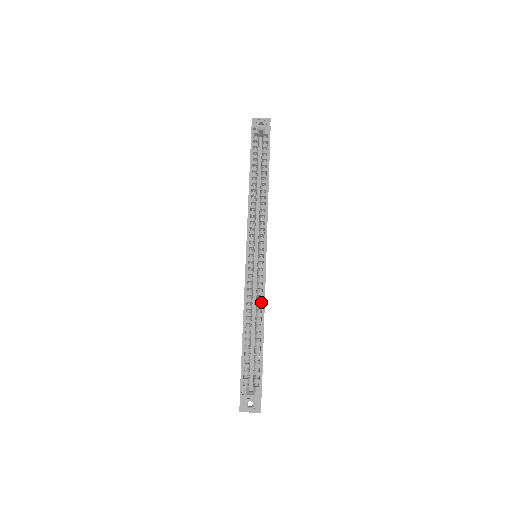
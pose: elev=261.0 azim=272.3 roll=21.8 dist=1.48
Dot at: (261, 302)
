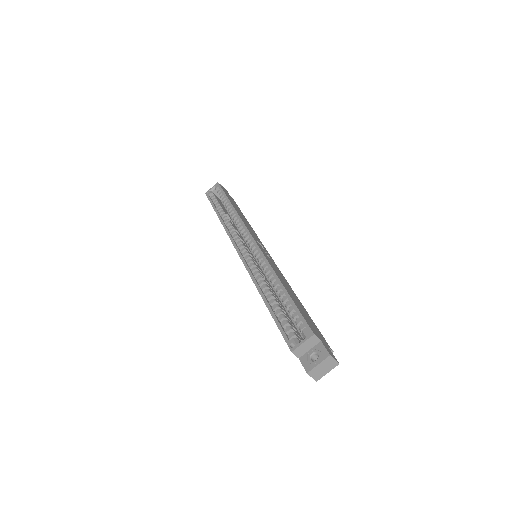
Dot at: (269, 270)
